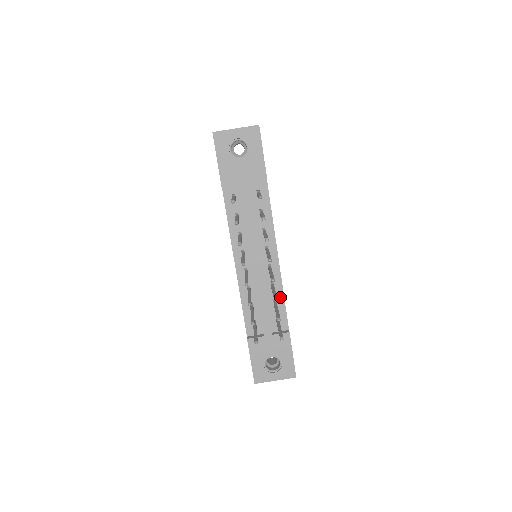
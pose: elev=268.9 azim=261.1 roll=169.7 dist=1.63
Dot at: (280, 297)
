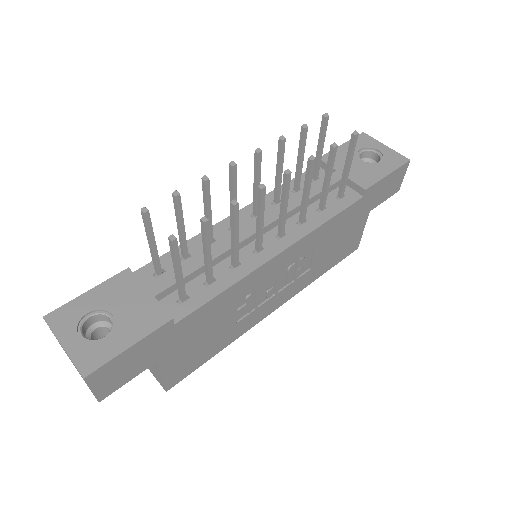
Dot at: (224, 284)
